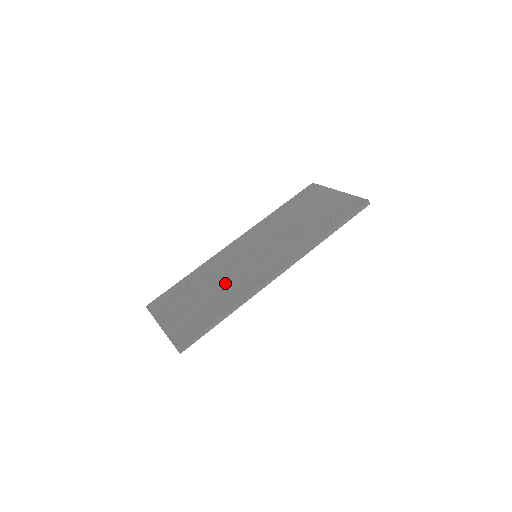
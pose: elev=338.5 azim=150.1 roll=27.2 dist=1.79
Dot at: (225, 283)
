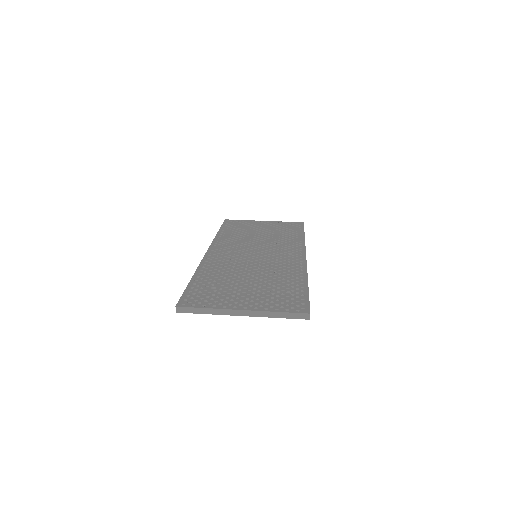
Dot at: (263, 271)
